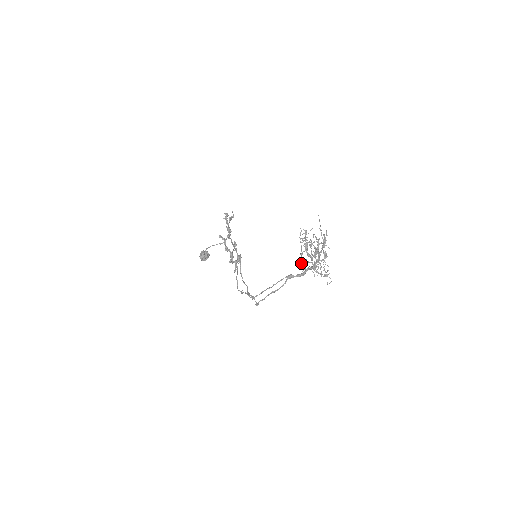
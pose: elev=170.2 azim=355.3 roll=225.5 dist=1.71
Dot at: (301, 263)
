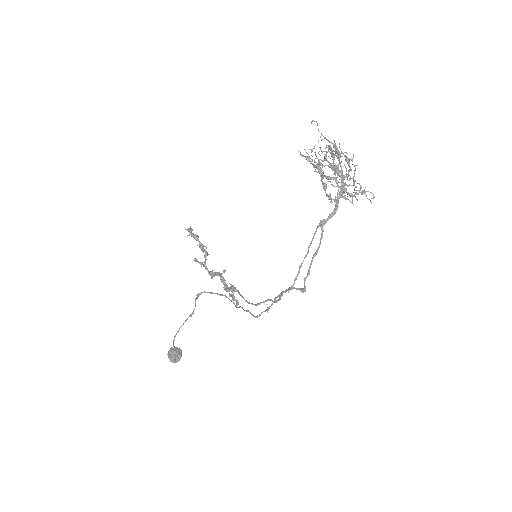
Dot at: (326, 193)
